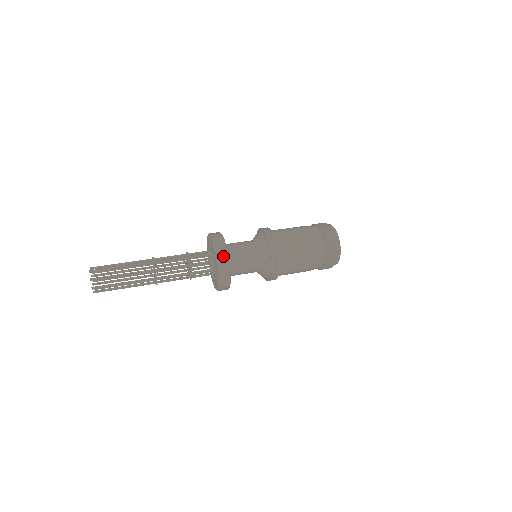
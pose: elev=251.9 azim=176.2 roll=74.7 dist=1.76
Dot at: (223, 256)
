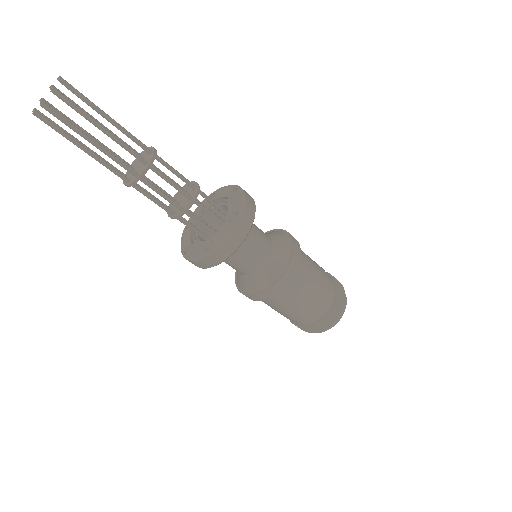
Dot at: (247, 224)
